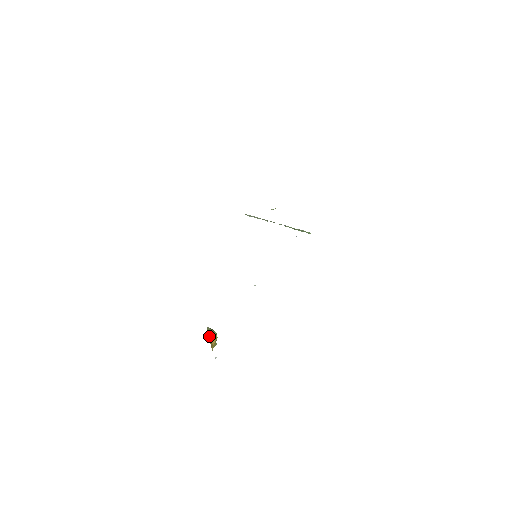
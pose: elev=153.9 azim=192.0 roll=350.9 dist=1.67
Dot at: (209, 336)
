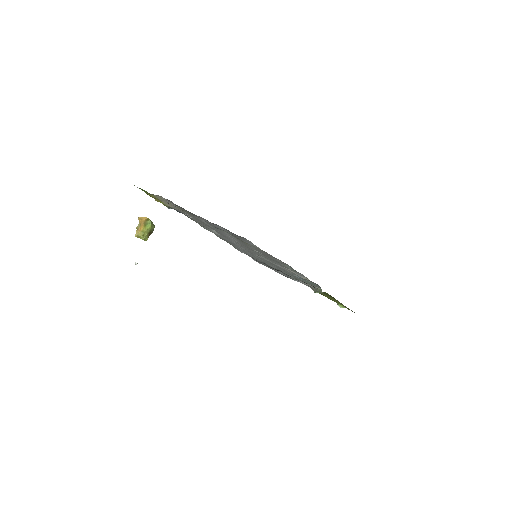
Dot at: (143, 217)
